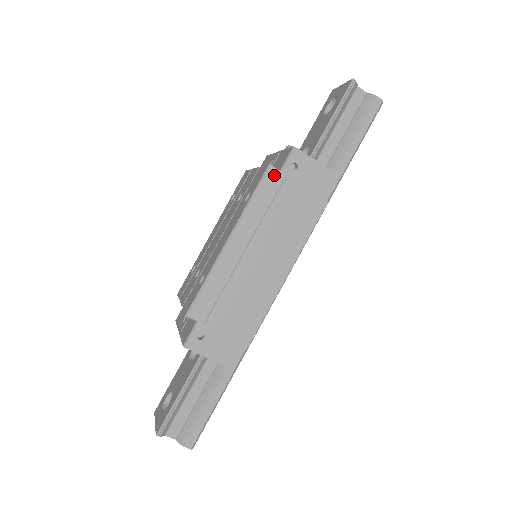
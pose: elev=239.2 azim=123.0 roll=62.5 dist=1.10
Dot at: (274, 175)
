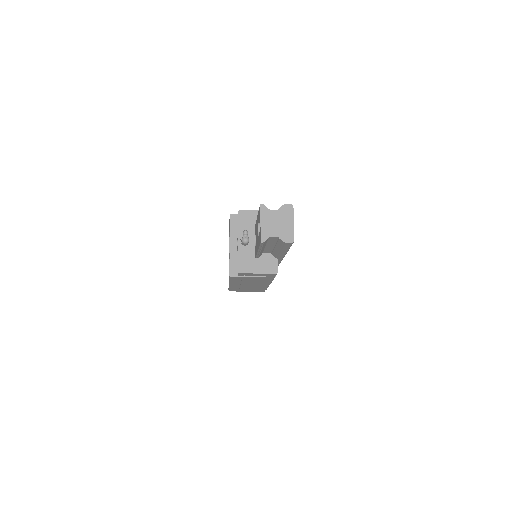
Dot at: (235, 278)
